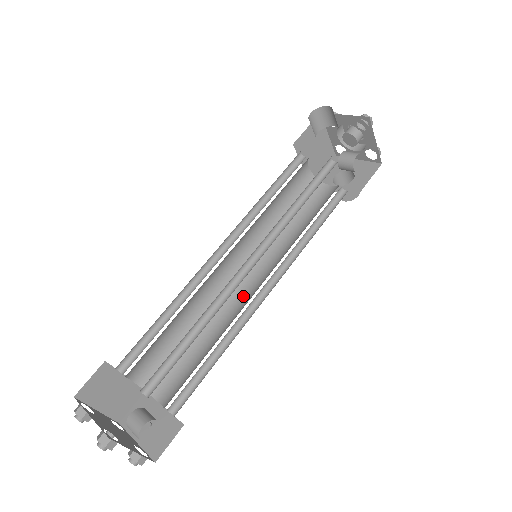
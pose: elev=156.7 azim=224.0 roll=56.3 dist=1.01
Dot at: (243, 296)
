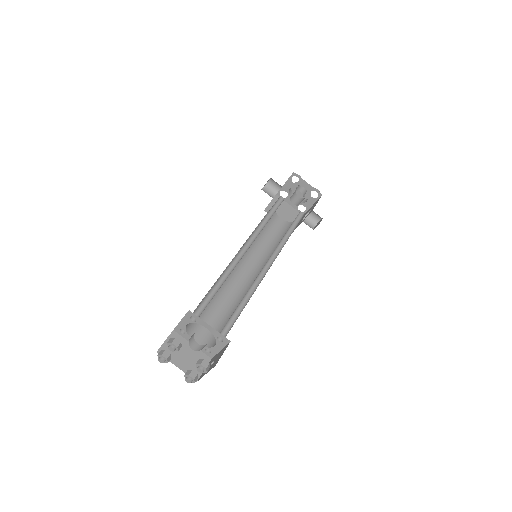
Dot at: occluded
